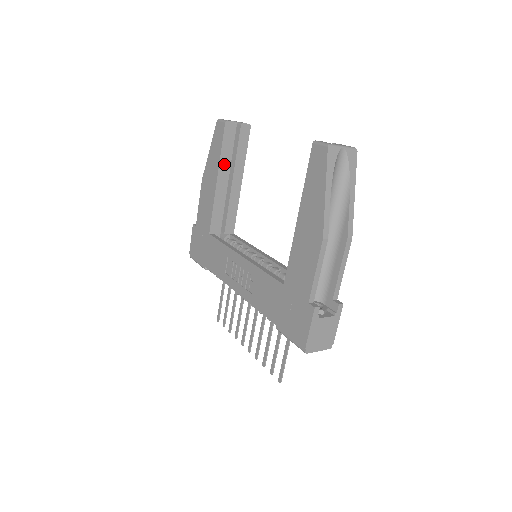
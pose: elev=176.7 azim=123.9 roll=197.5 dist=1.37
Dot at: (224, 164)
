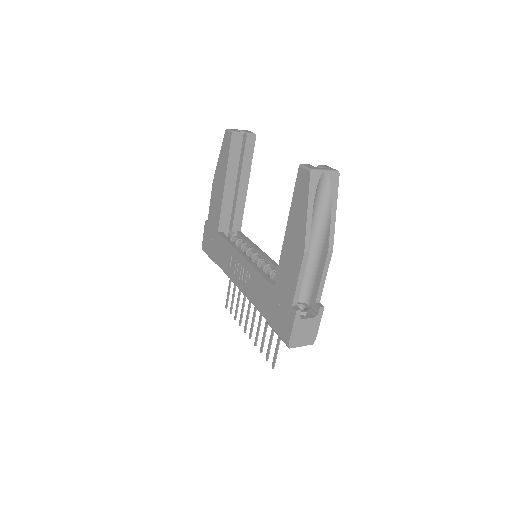
Dot at: (231, 170)
